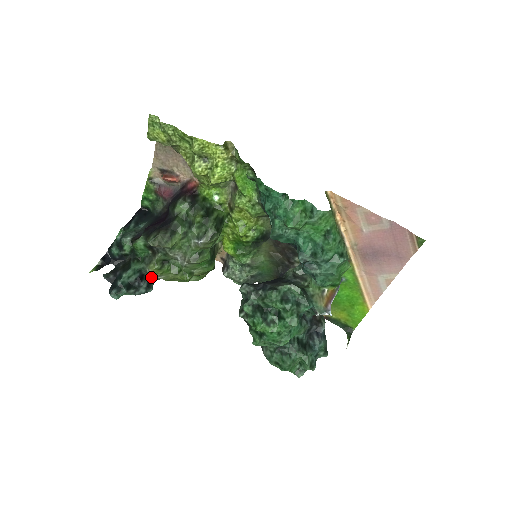
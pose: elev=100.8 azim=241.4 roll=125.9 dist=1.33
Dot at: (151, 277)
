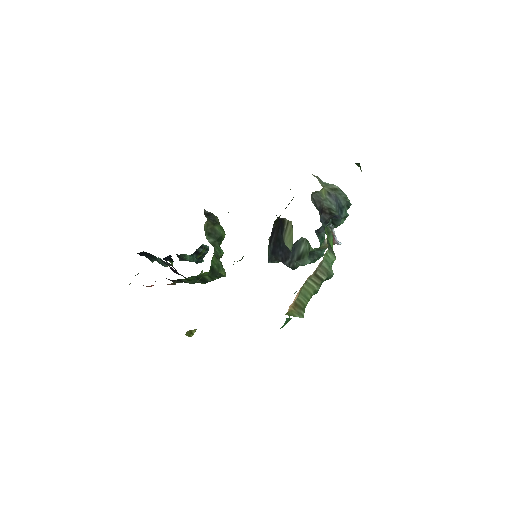
Dot at: (200, 249)
